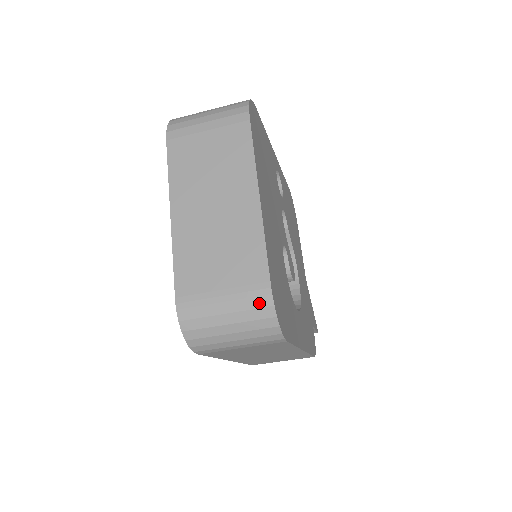
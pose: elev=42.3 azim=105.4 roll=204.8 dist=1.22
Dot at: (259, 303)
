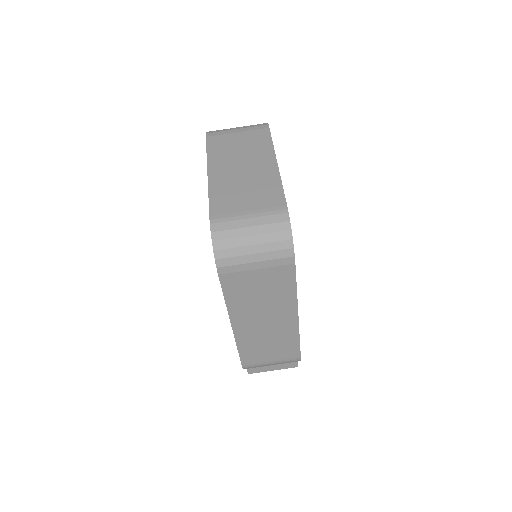
Dot at: (278, 219)
